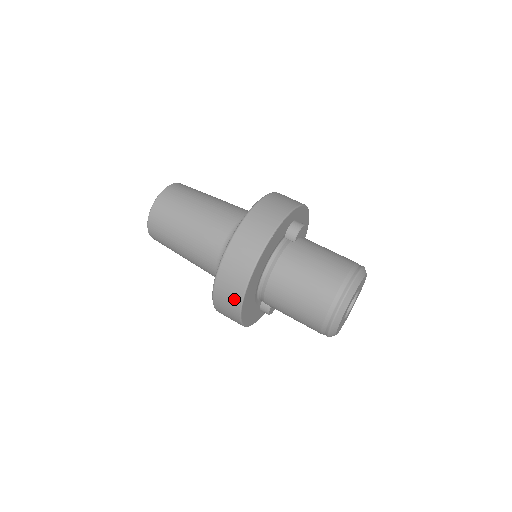
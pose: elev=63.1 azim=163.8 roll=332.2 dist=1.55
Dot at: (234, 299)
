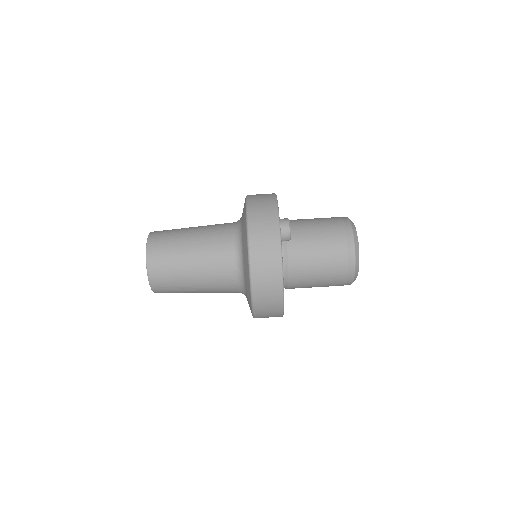
Dot at: (275, 314)
